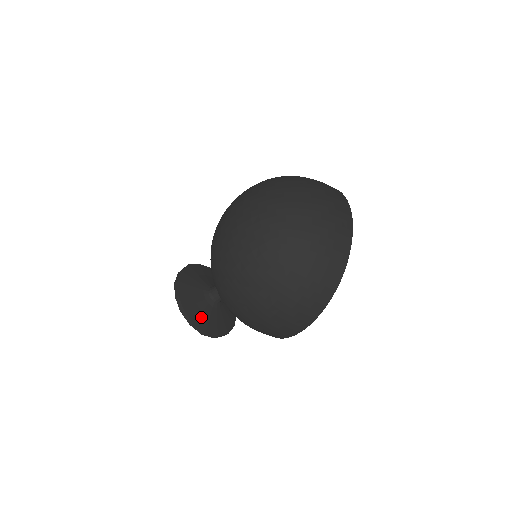
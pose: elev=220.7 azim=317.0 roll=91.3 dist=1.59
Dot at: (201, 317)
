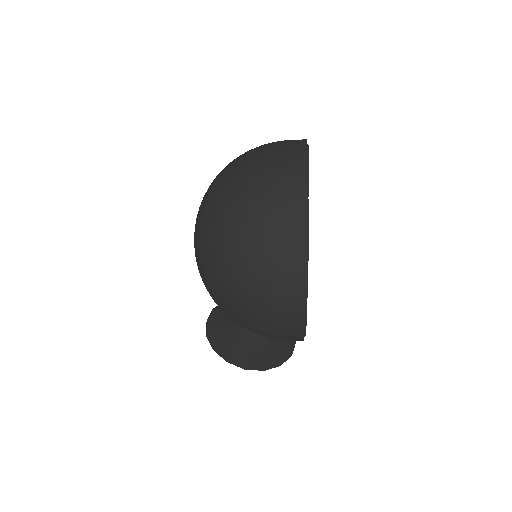
Dot at: (238, 350)
